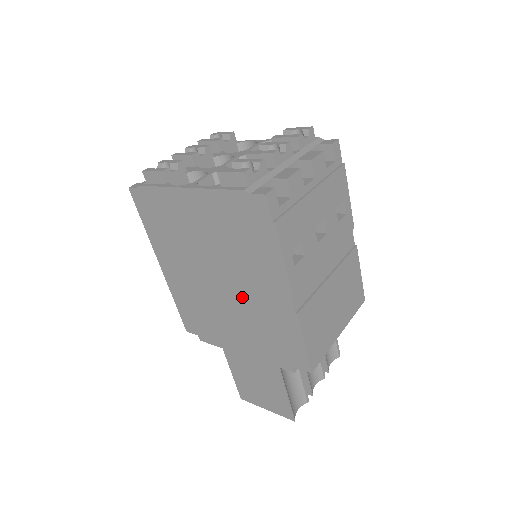
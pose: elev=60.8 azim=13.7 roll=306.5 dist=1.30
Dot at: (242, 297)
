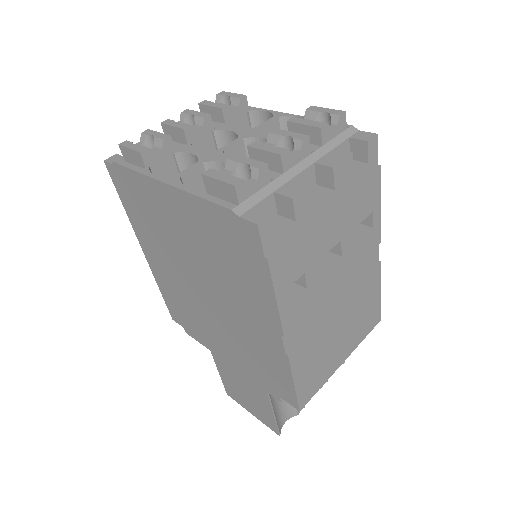
Dot at: (228, 315)
